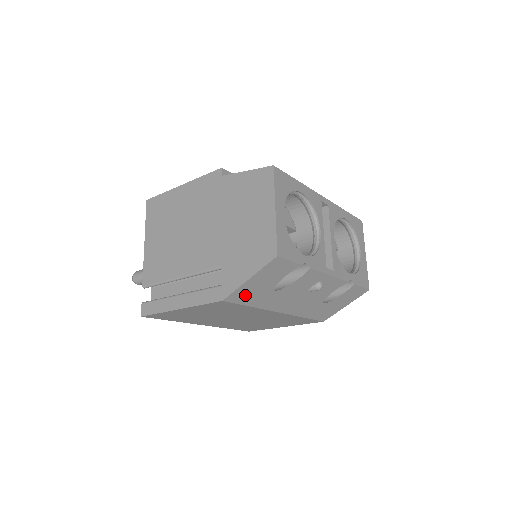
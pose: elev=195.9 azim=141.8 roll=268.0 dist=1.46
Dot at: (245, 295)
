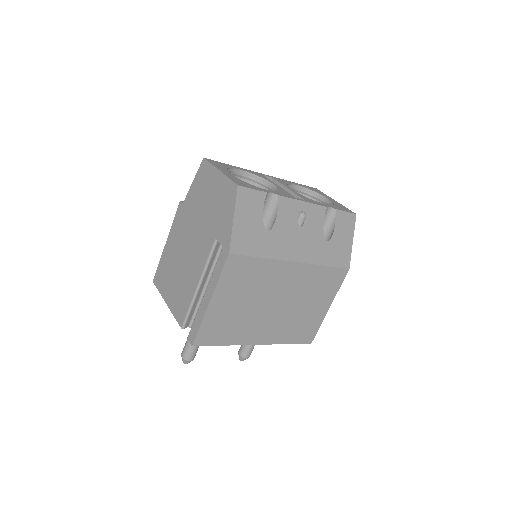
Dot at: (245, 242)
